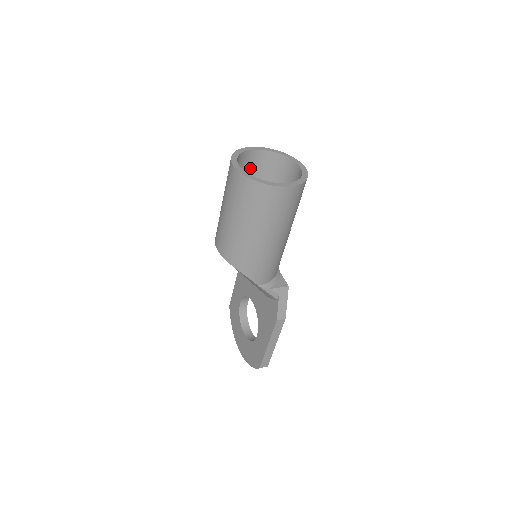
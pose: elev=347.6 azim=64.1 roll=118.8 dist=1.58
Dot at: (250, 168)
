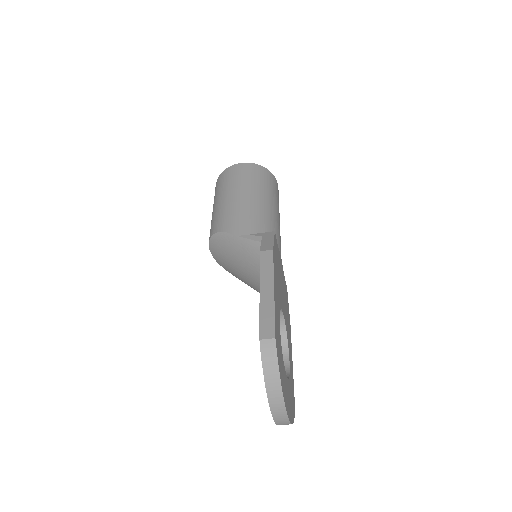
Dot at: occluded
